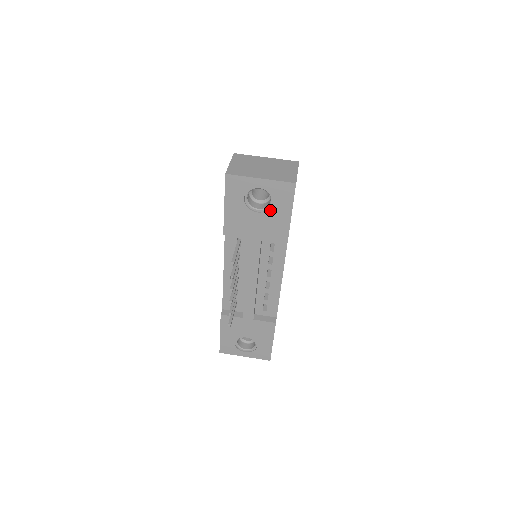
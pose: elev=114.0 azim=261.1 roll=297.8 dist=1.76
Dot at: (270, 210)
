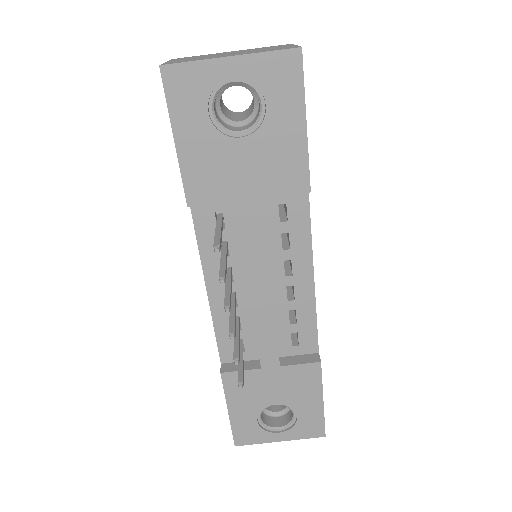
Dot at: (263, 125)
